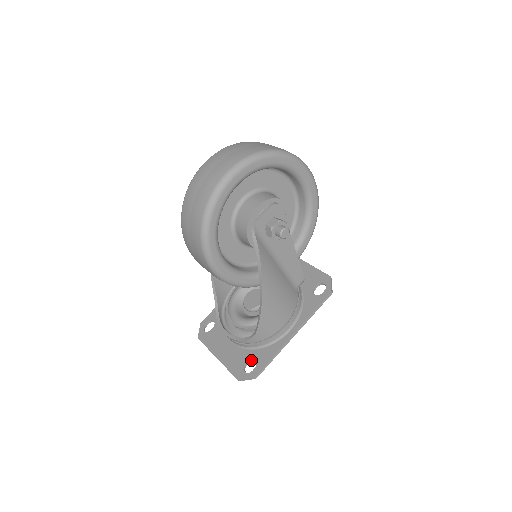
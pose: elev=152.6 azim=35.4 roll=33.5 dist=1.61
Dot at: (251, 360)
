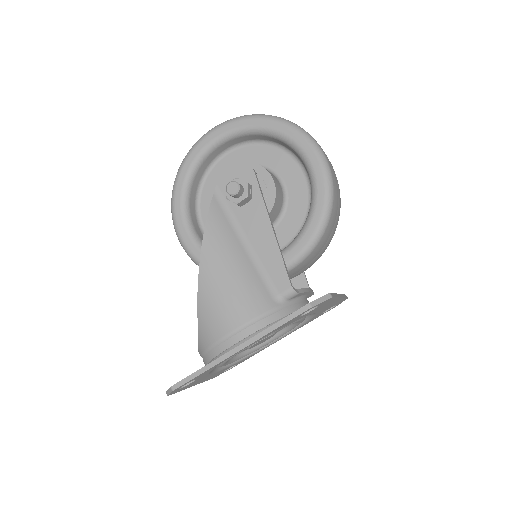
Dot at: occluded
